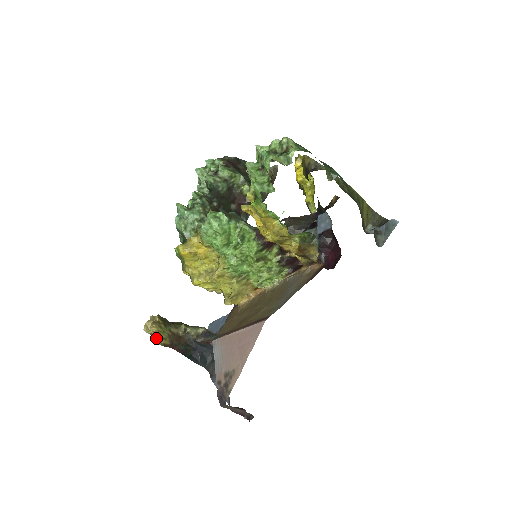
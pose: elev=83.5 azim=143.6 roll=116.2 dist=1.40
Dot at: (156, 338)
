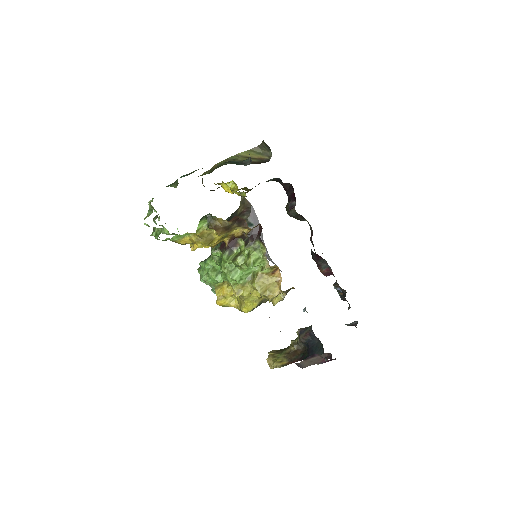
Dot at: occluded
